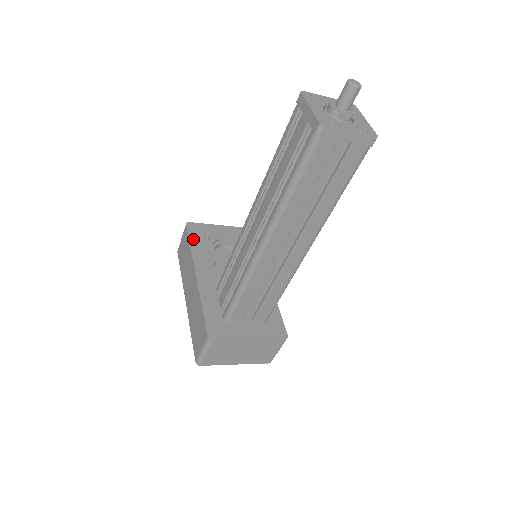
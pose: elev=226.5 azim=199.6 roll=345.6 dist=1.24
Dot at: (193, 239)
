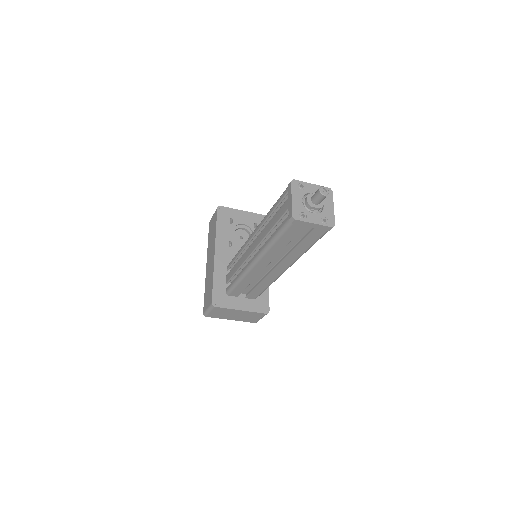
Dot at: (220, 222)
